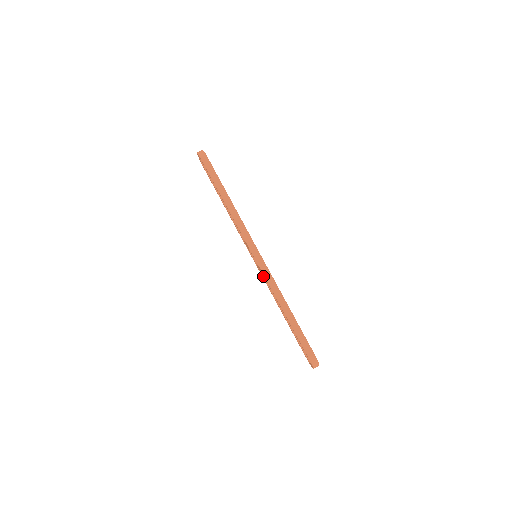
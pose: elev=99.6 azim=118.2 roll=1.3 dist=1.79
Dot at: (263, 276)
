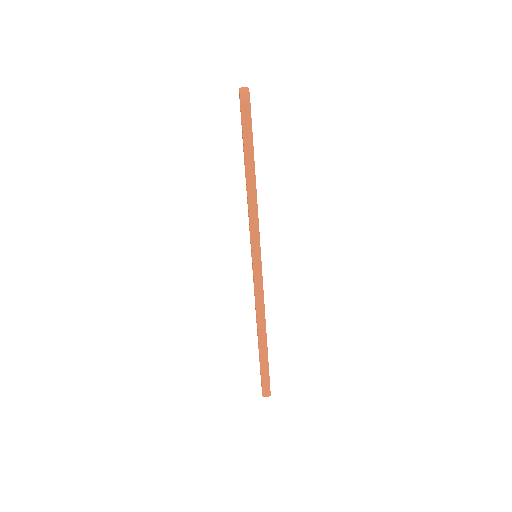
Dot at: occluded
